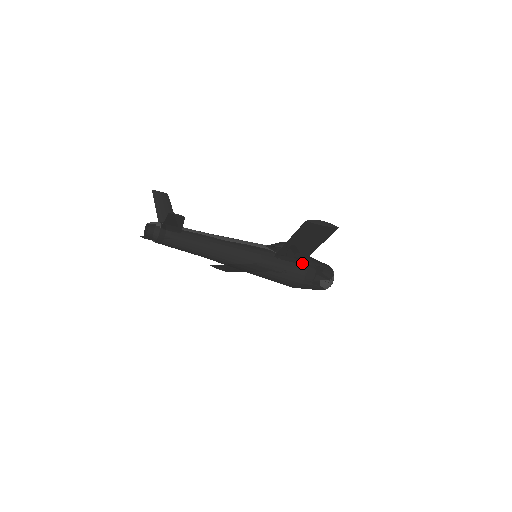
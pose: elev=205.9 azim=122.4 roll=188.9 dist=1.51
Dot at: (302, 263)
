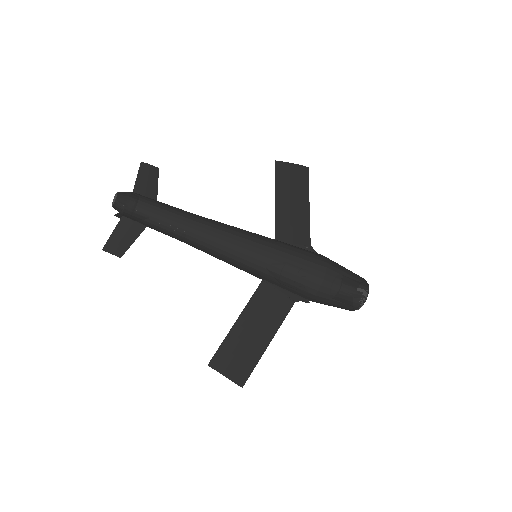
Dot at: (311, 248)
